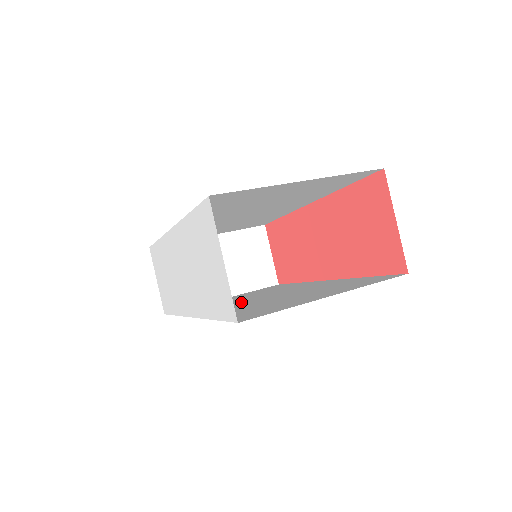
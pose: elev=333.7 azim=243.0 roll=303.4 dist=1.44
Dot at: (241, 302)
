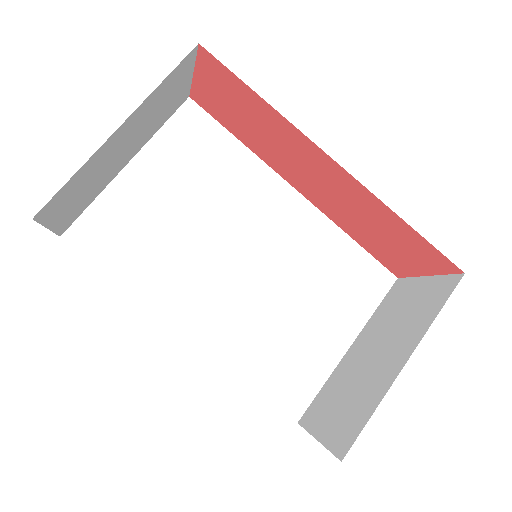
Dot at: (215, 268)
